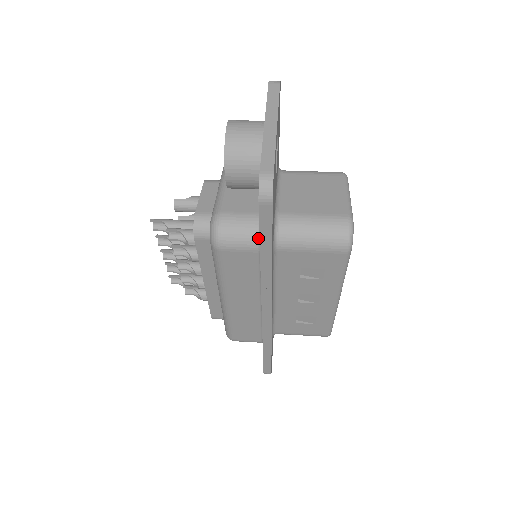
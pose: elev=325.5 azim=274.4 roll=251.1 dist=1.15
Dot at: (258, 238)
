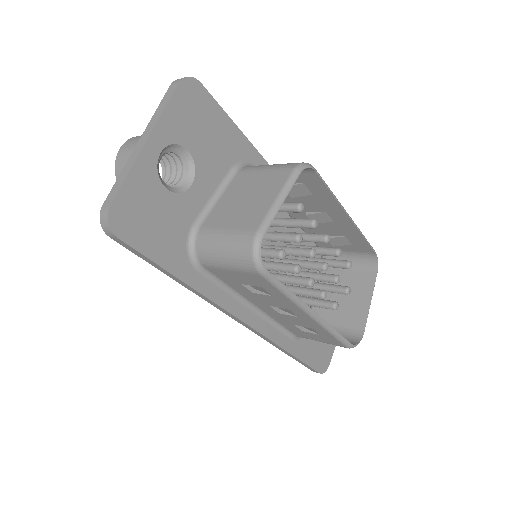
Dot at: occluded
